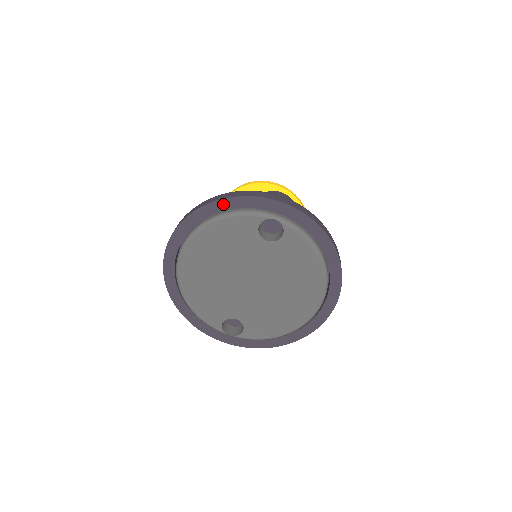
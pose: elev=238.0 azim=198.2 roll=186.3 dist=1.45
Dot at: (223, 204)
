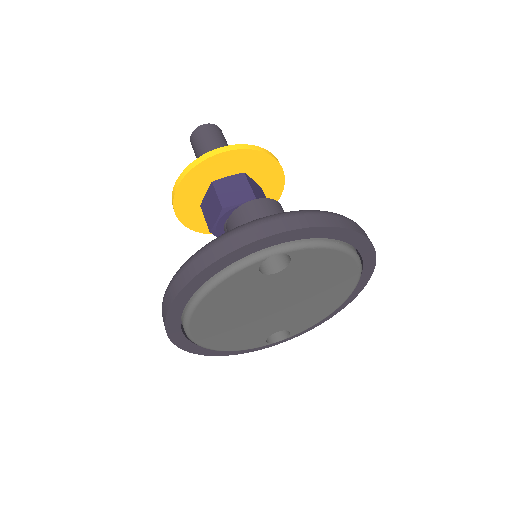
Dot at: (203, 276)
